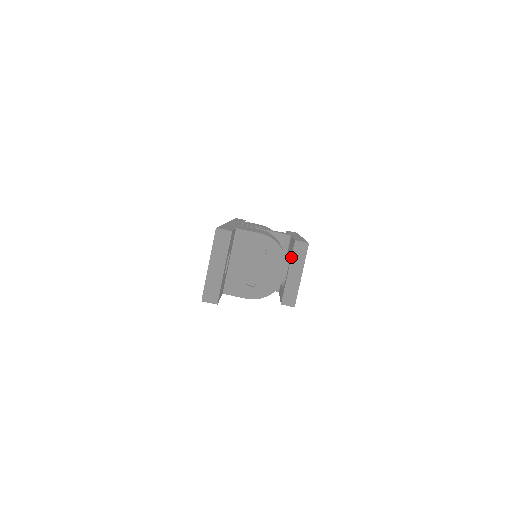
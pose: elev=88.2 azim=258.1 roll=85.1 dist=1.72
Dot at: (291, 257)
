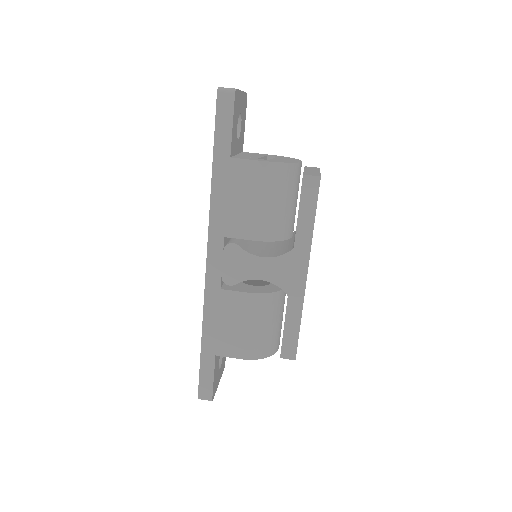
Dot at: (304, 168)
